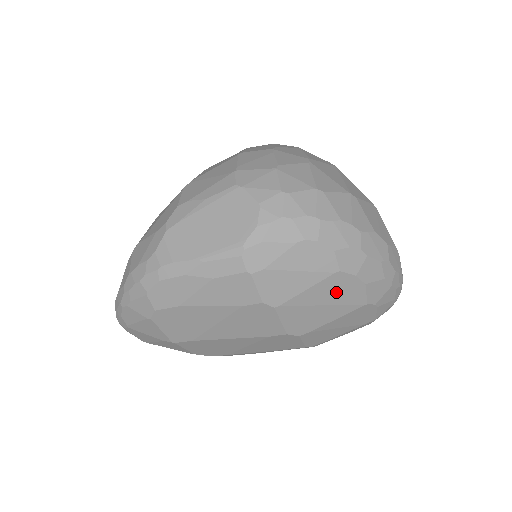
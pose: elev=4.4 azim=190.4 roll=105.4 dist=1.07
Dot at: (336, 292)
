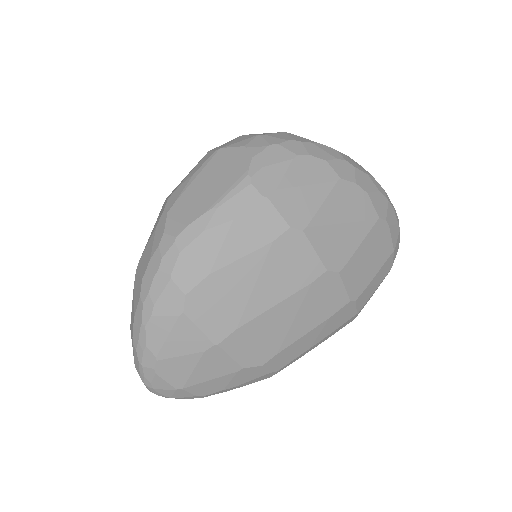
Dot at: (348, 205)
